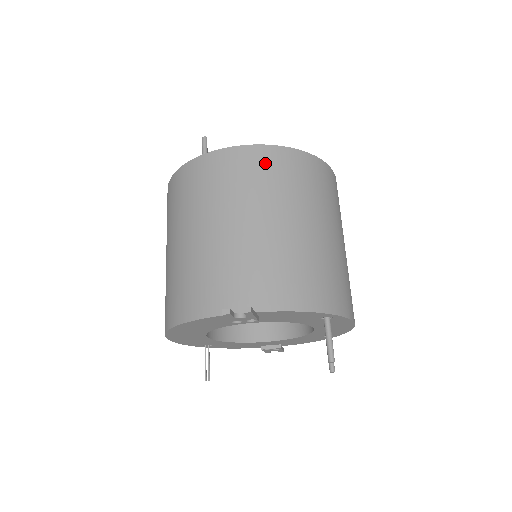
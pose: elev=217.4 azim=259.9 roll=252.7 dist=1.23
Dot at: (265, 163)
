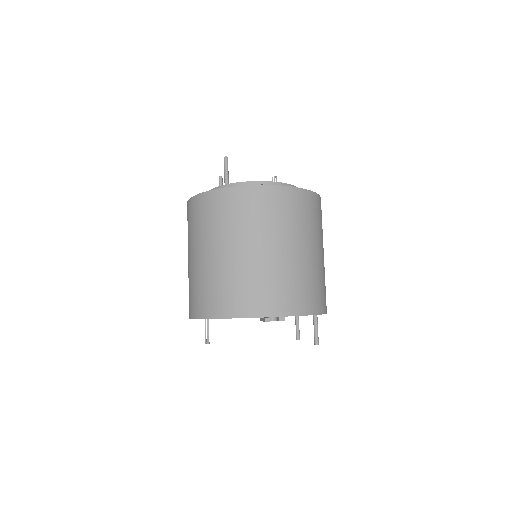
Dot at: (288, 202)
